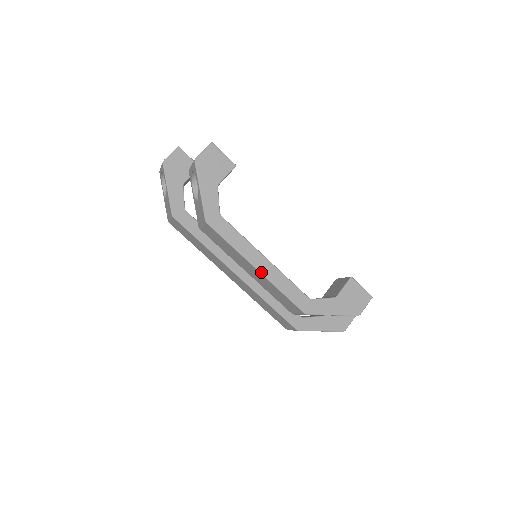
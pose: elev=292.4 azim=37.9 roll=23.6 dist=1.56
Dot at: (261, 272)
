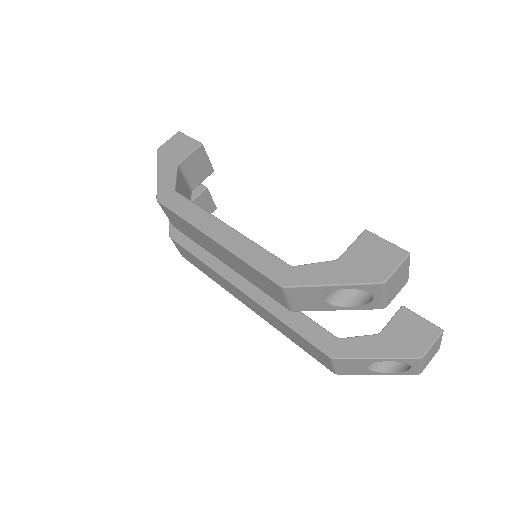
Dot at: (217, 241)
